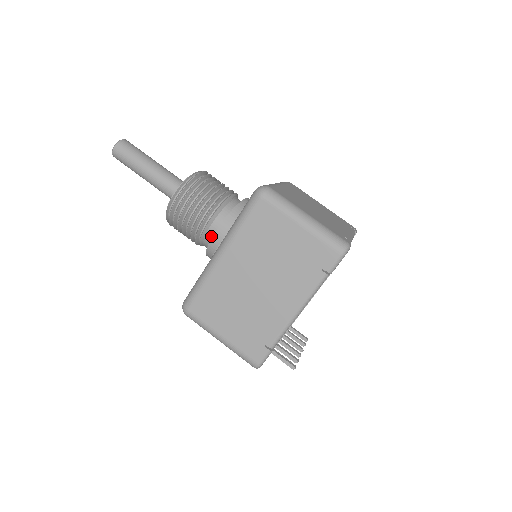
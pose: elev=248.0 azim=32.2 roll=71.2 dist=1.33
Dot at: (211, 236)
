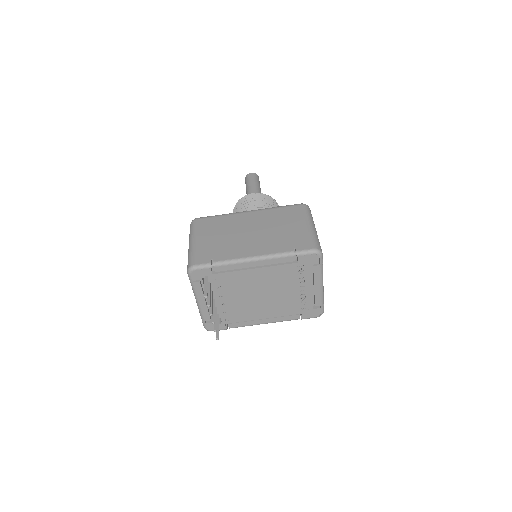
Dot at: occluded
